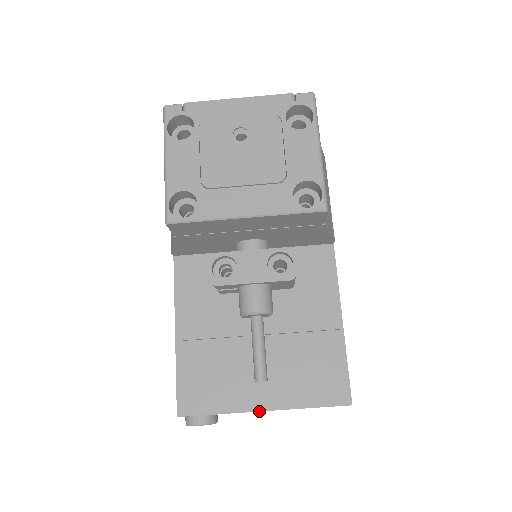
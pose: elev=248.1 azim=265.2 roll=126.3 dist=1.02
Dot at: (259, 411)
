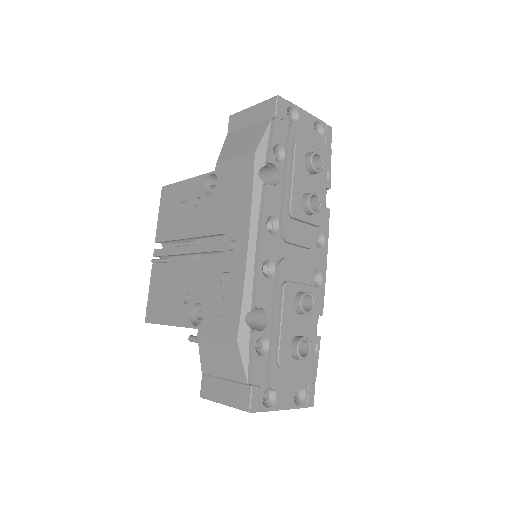
Dot at: occluded
